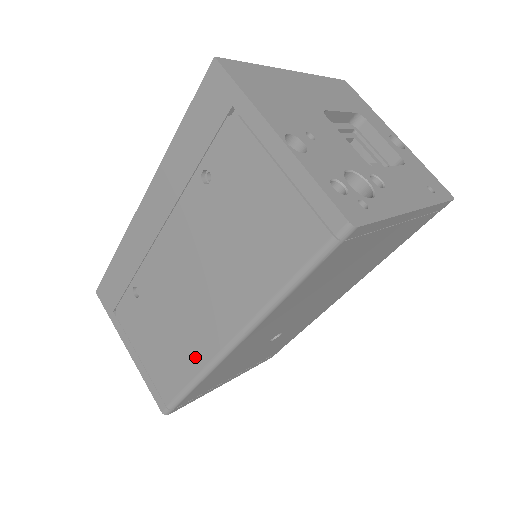
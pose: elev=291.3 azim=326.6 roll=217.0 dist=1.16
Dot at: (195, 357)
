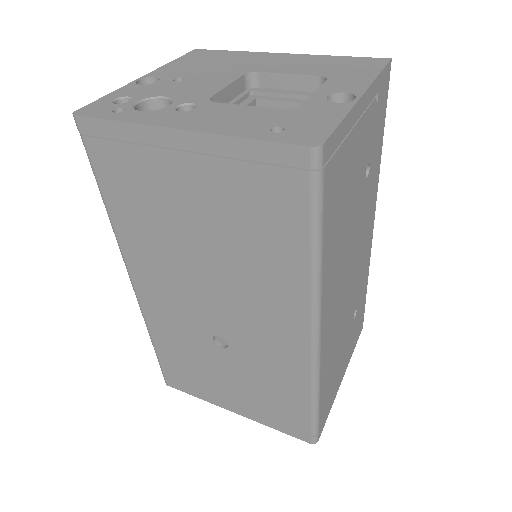
Dot at: occluded
